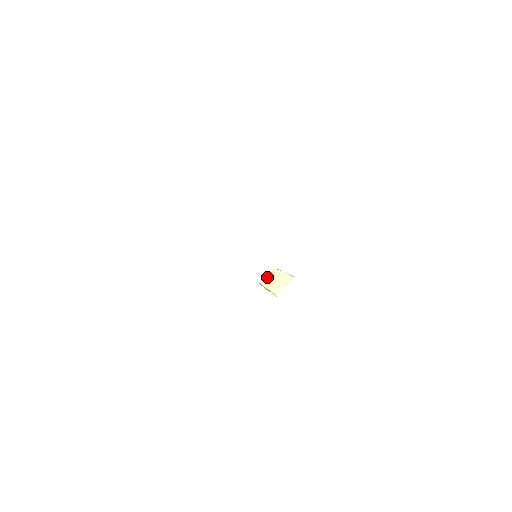
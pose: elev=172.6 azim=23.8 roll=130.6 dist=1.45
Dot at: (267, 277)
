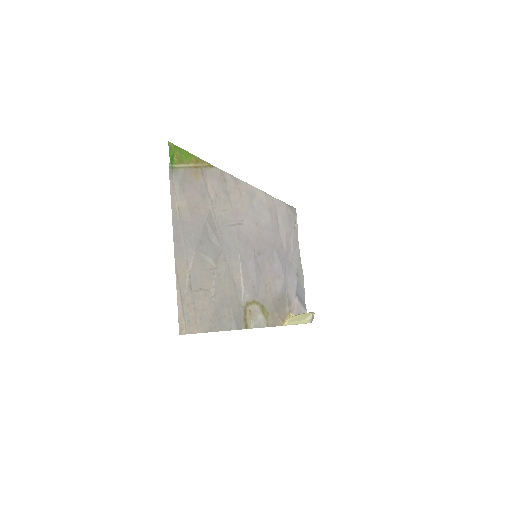
Dot at: occluded
